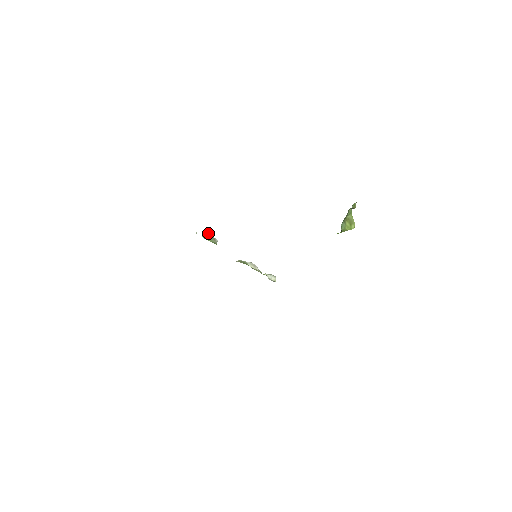
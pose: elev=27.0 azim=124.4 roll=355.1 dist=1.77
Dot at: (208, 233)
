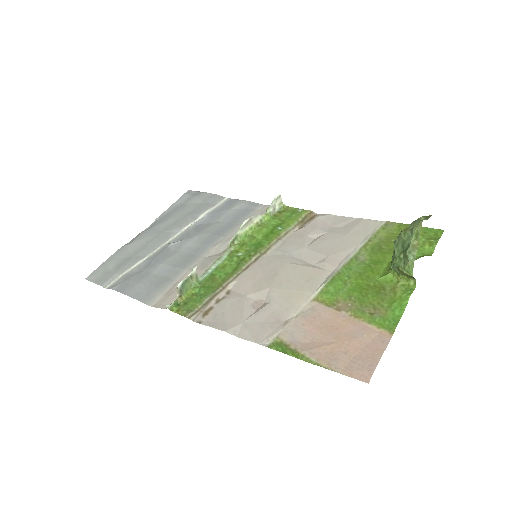
Dot at: (180, 282)
